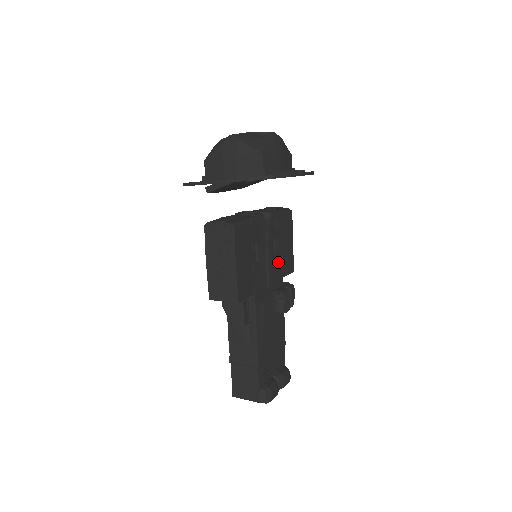
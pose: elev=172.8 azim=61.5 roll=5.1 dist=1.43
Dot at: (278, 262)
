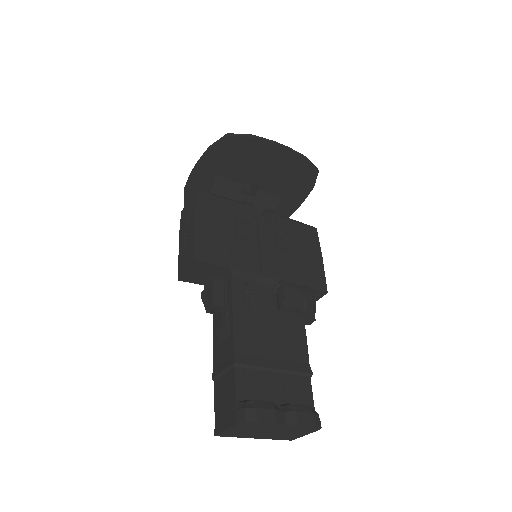
Dot at: (286, 262)
